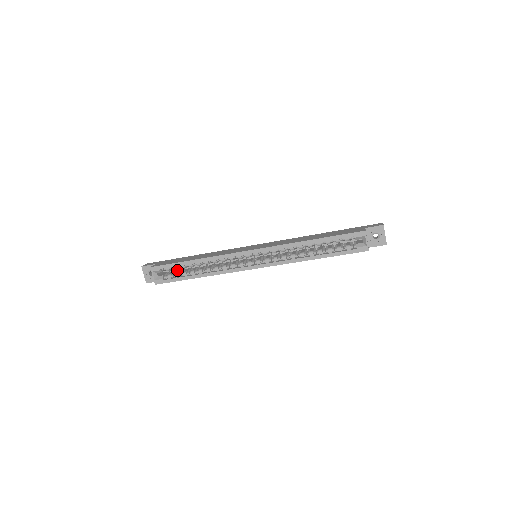
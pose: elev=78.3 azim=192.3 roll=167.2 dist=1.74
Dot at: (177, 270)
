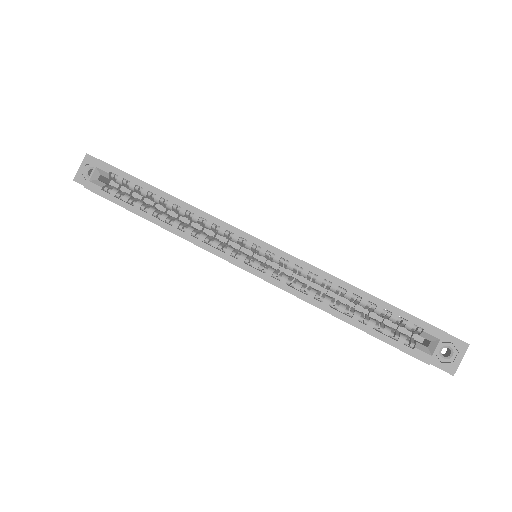
Dot at: occluded
